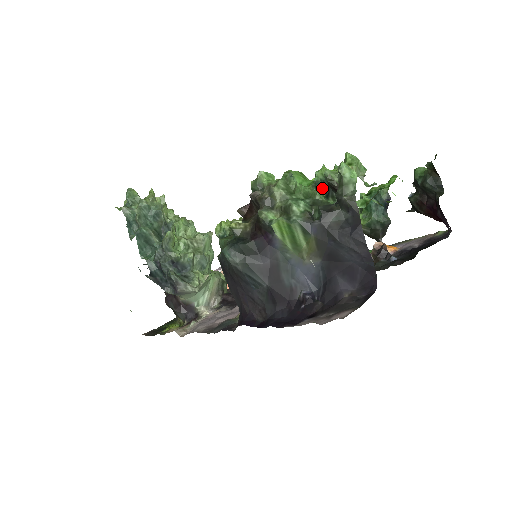
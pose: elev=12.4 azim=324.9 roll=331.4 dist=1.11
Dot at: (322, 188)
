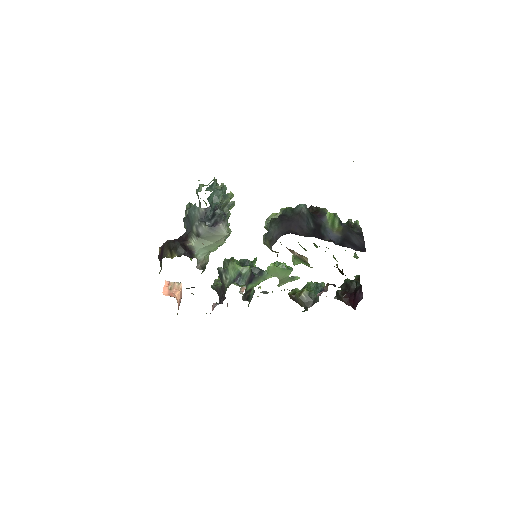
Dot at: occluded
